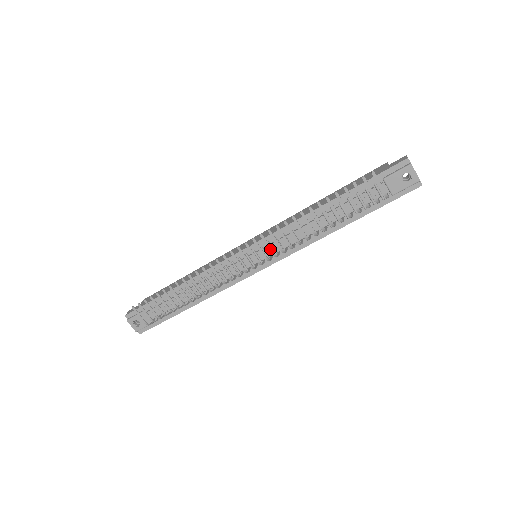
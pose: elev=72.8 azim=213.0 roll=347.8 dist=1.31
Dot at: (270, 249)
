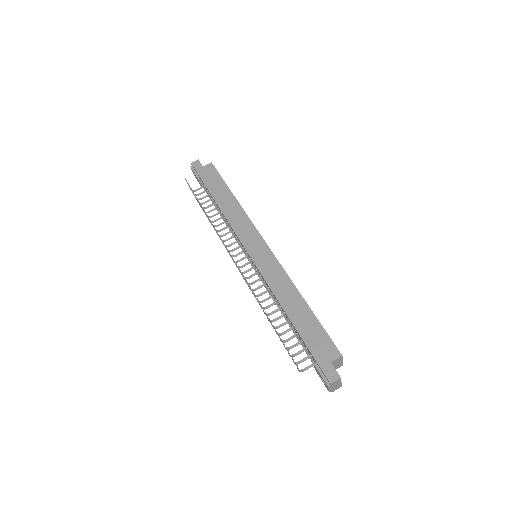
Dot at: (245, 281)
